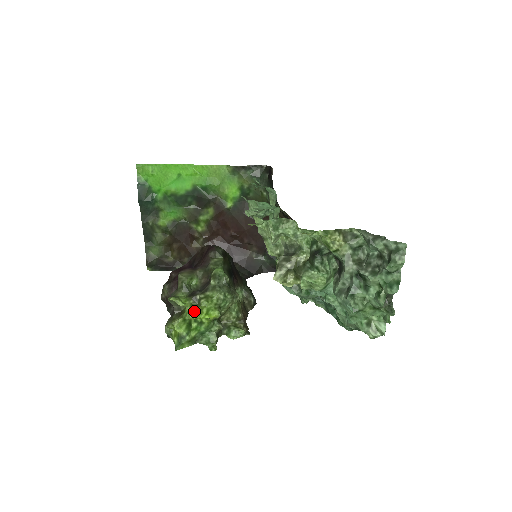
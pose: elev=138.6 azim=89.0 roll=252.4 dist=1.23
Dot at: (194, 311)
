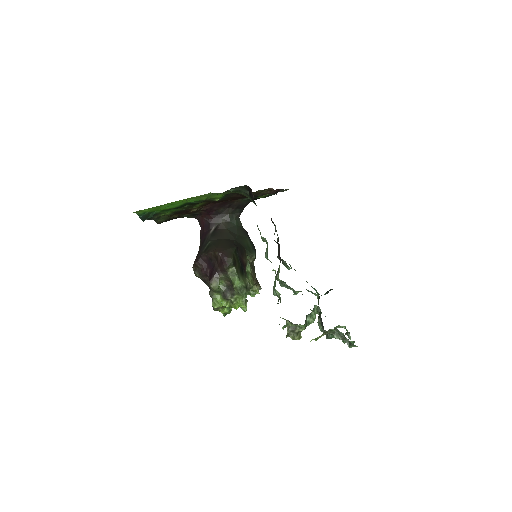
Dot at: occluded
